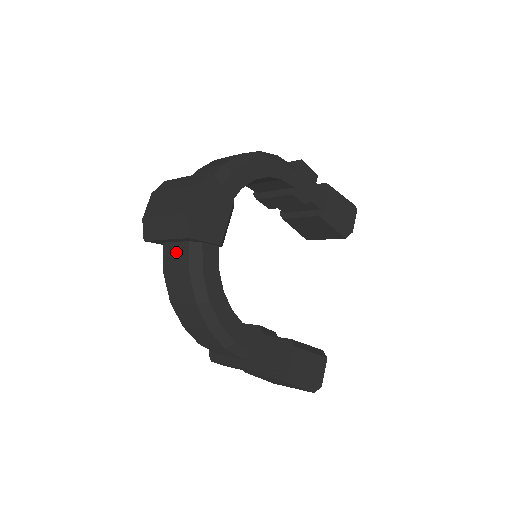
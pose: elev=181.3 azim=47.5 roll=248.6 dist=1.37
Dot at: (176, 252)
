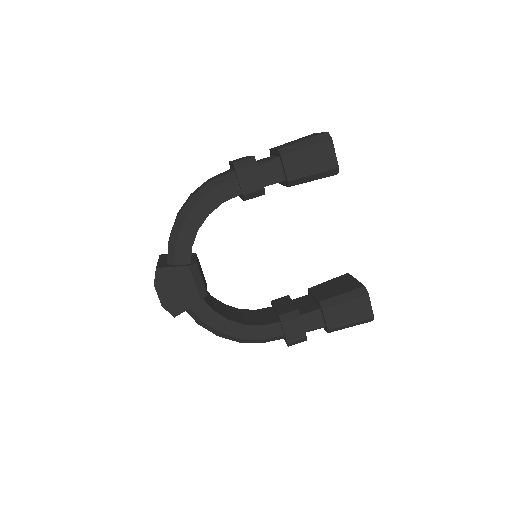
Dot at: occluded
